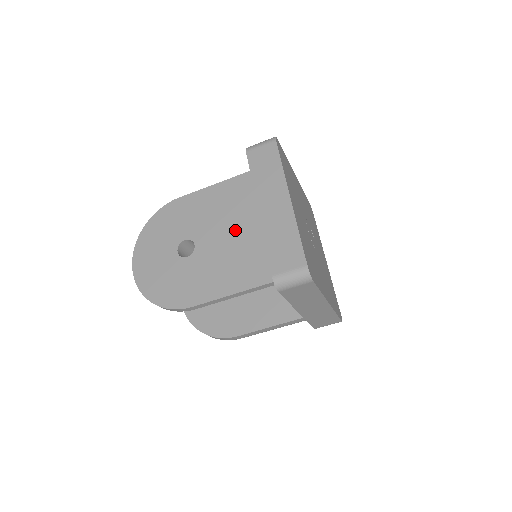
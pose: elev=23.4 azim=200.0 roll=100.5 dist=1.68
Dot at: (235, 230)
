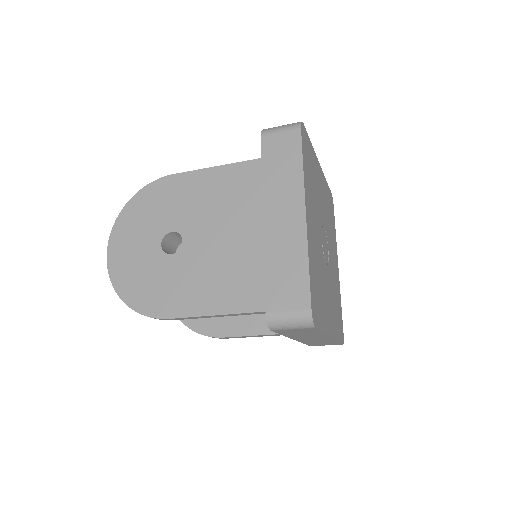
Dot at: (233, 233)
